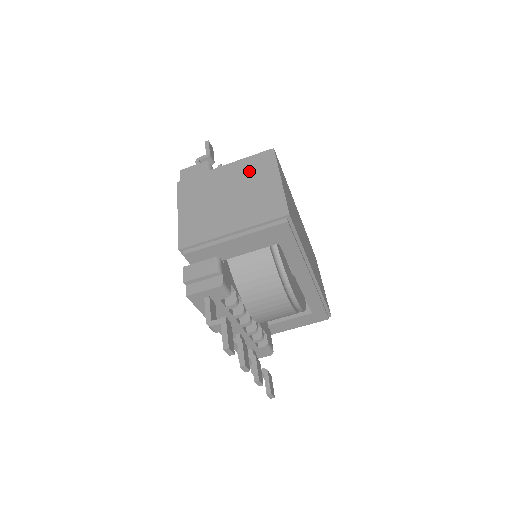
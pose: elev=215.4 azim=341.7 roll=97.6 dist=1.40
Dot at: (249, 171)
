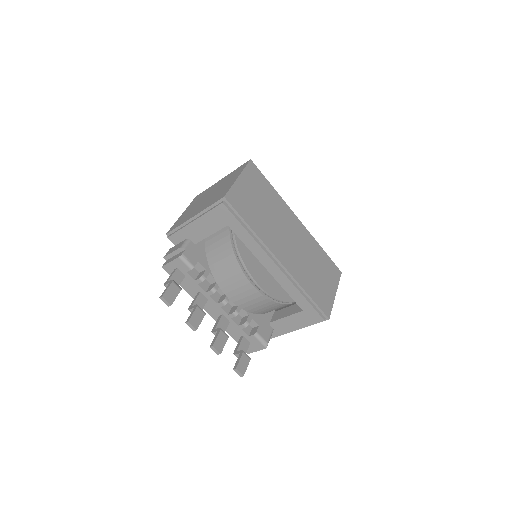
Dot at: (229, 178)
